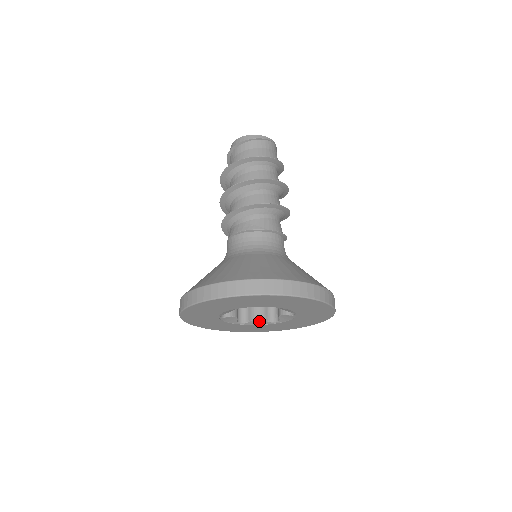
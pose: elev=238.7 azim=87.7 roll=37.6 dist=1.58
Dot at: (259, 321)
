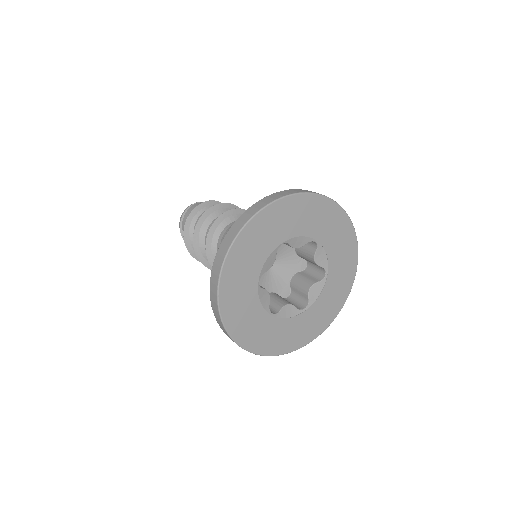
Dot at: (314, 290)
